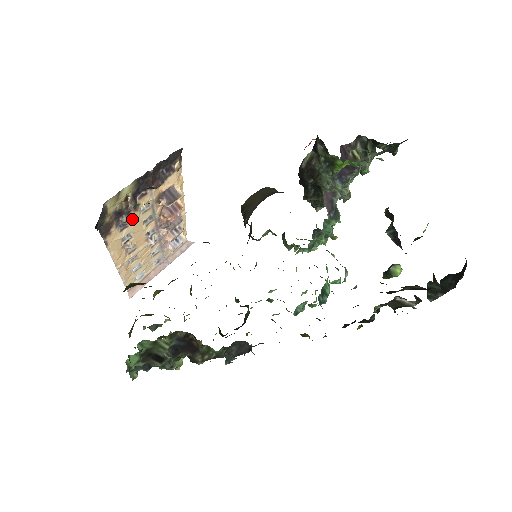
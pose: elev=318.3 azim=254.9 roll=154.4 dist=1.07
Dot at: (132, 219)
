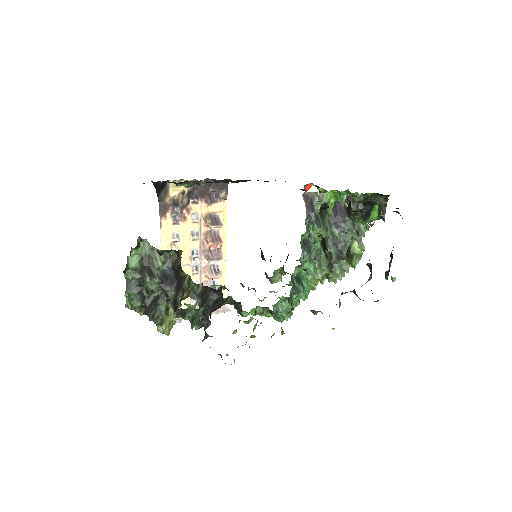
Dot at: (183, 220)
